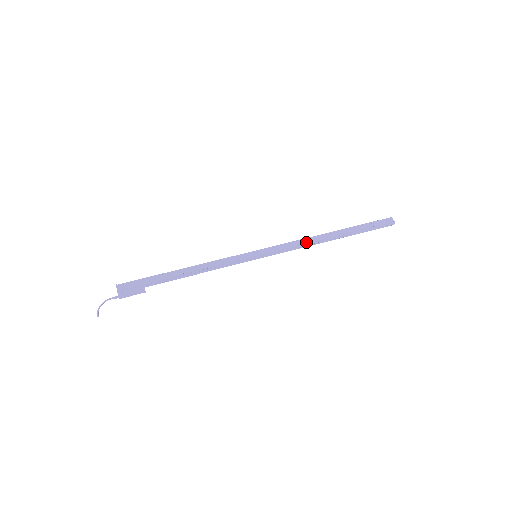
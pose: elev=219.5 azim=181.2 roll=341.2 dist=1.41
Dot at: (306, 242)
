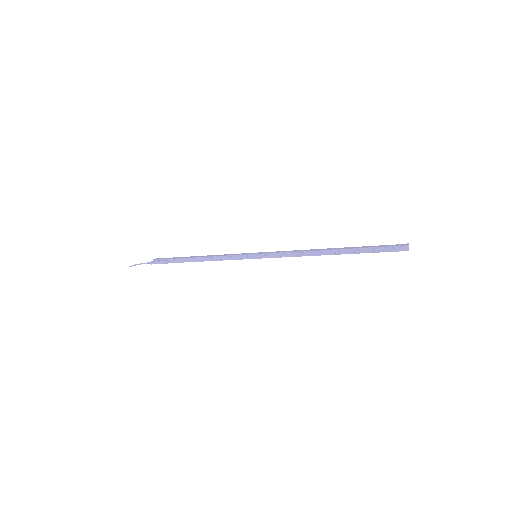
Dot at: (303, 251)
